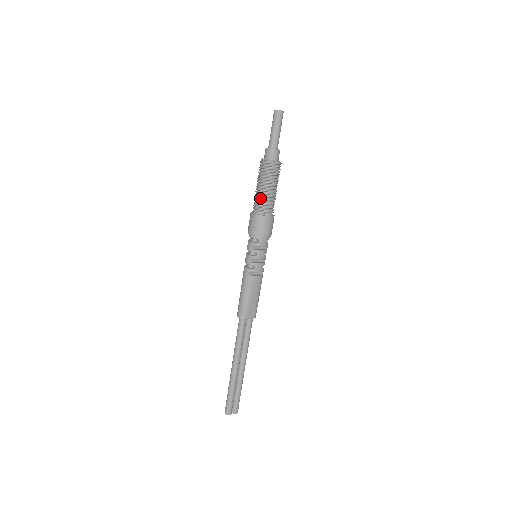
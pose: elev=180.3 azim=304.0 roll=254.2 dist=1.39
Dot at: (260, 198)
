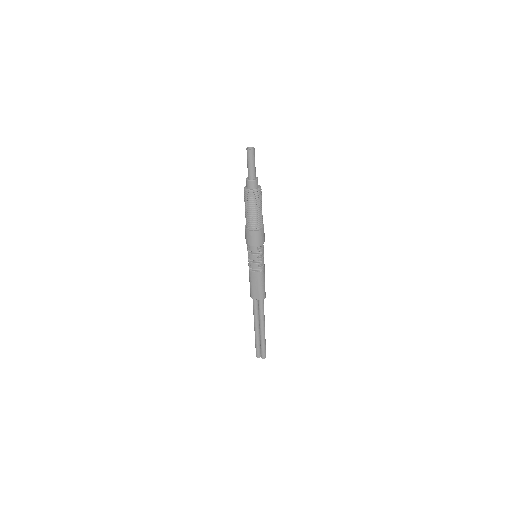
Dot at: (245, 216)
